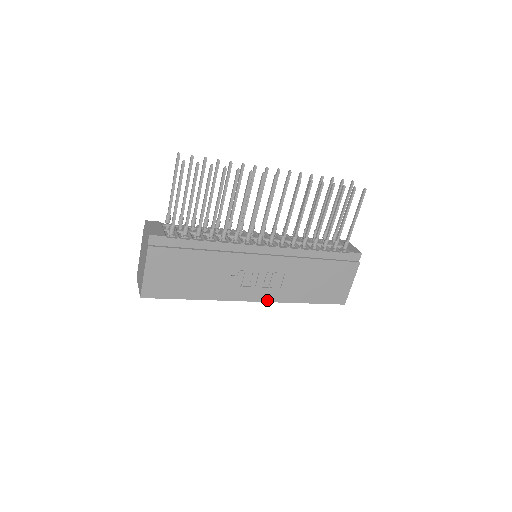
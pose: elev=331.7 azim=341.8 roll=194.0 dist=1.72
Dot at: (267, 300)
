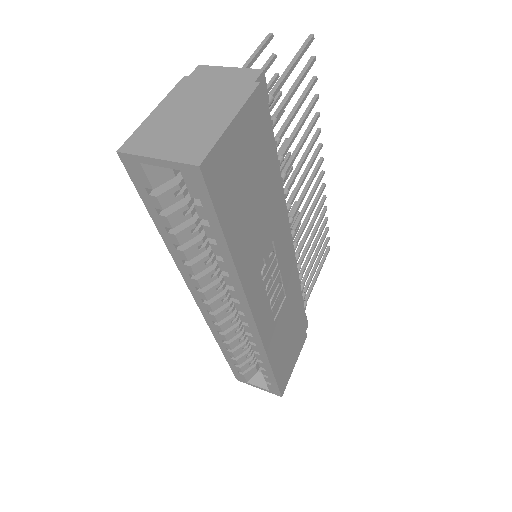
Dot at: (261, 333)
